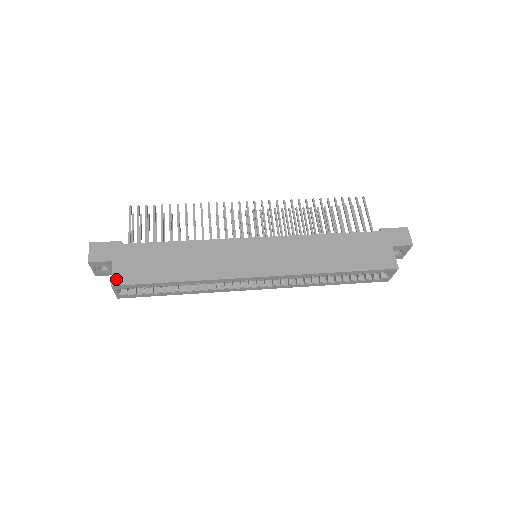
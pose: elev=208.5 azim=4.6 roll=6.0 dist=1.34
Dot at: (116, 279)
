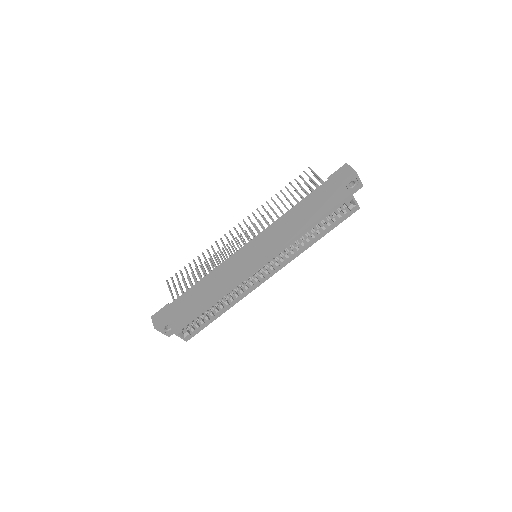
Dot at: (173, 327)
